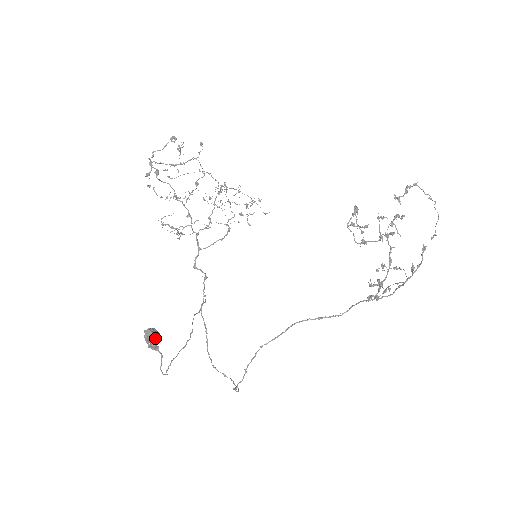
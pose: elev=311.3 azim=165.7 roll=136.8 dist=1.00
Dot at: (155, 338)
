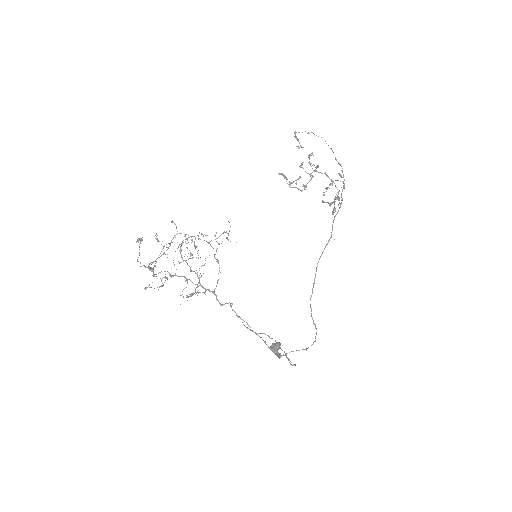
Dot at: (279, 347)
